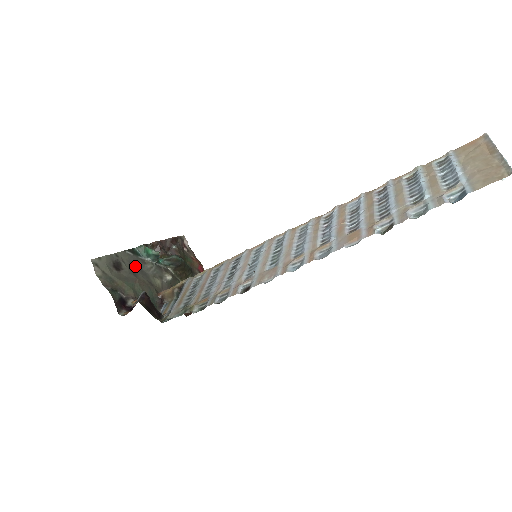
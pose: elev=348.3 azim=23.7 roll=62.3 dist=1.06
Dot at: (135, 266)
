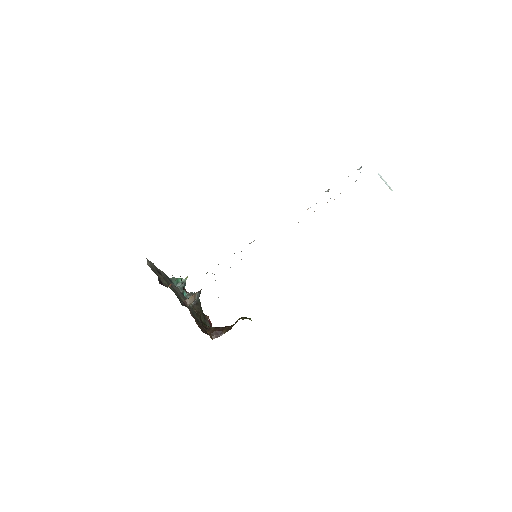
Dot at: (169, 283)
